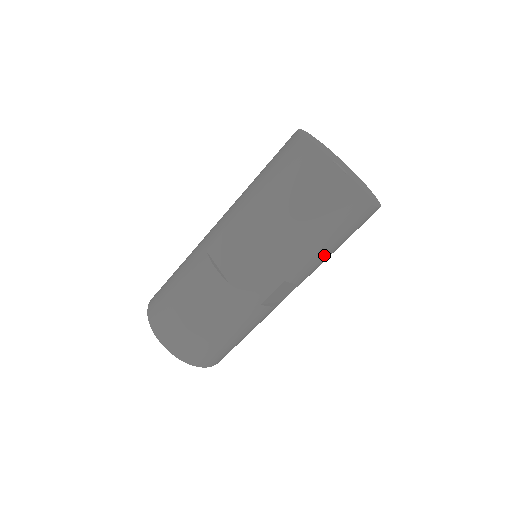
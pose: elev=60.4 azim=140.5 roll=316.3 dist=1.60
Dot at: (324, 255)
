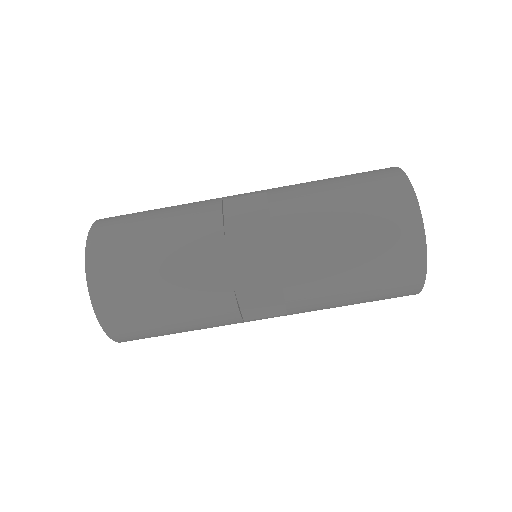
Dot at: (339, 289)
